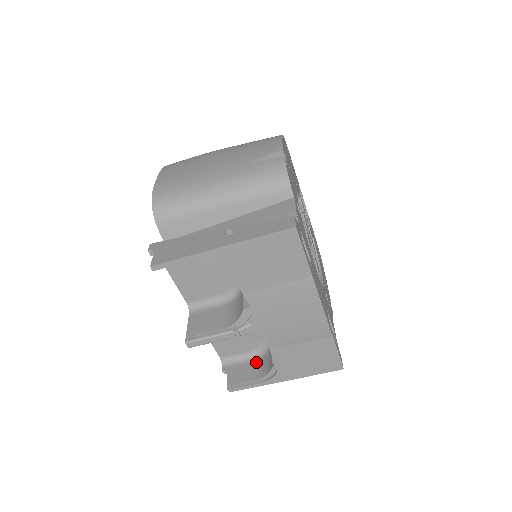
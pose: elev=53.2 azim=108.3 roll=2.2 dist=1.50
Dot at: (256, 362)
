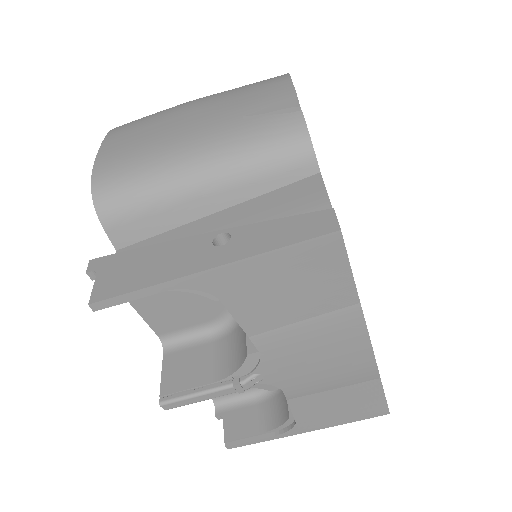
Dot at: (263, 404)
